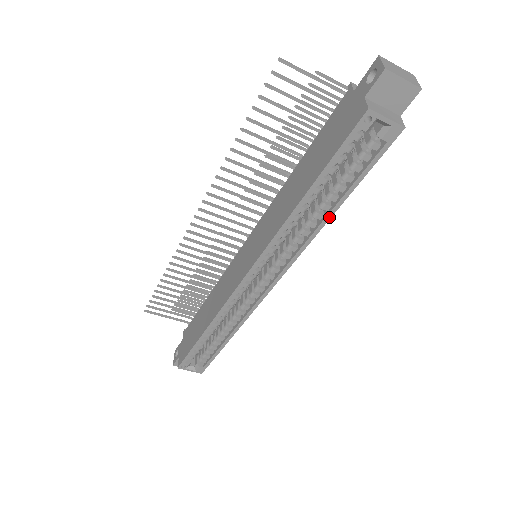
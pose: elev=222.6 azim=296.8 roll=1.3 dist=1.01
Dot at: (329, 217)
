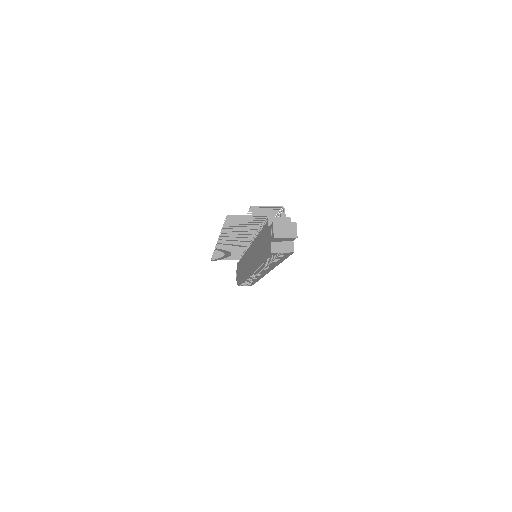
Dot at: occluded
